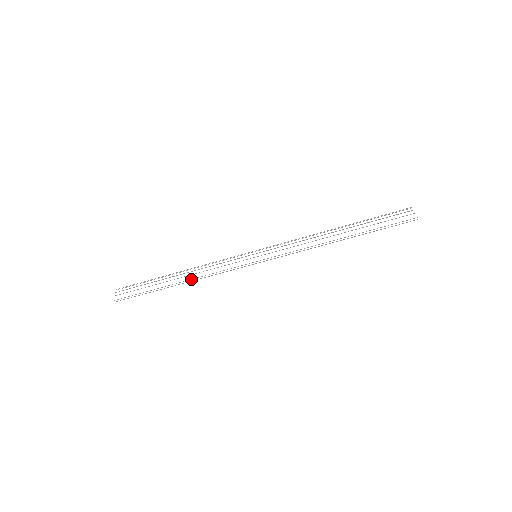
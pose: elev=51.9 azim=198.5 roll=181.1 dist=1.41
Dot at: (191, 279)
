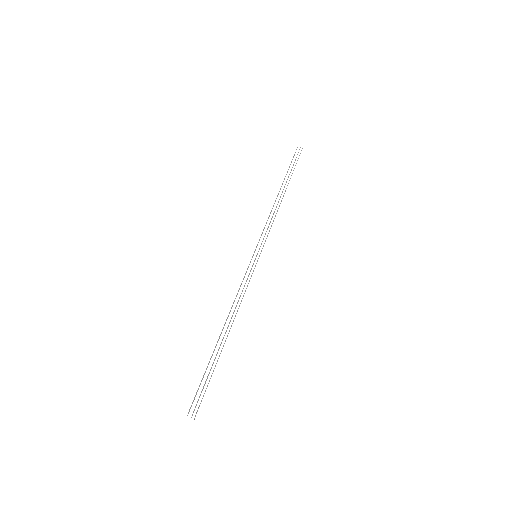
Dot at: occluded
